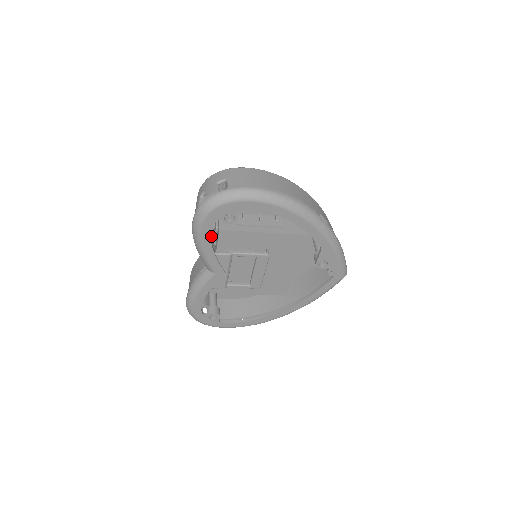
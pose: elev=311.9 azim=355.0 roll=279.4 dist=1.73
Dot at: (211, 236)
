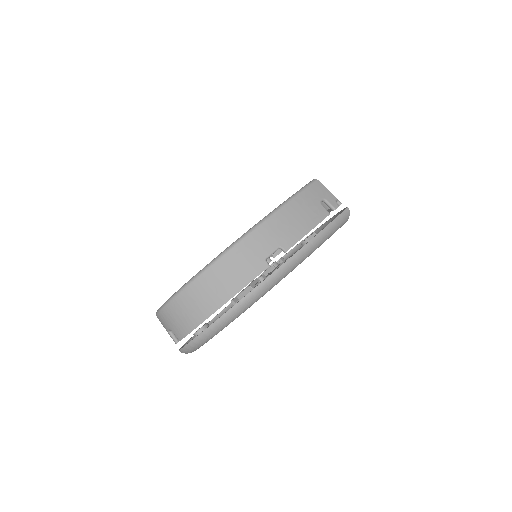
Dot at: occluded
